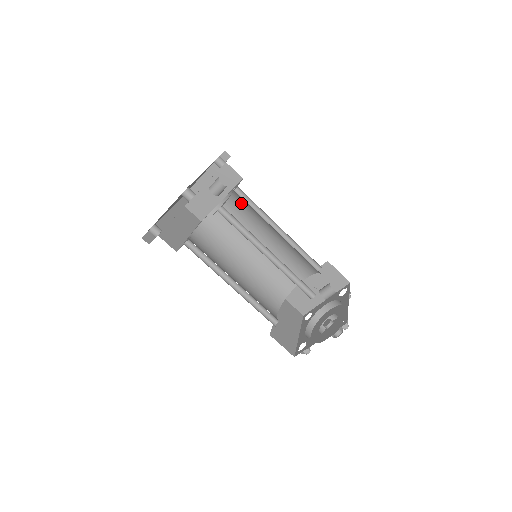
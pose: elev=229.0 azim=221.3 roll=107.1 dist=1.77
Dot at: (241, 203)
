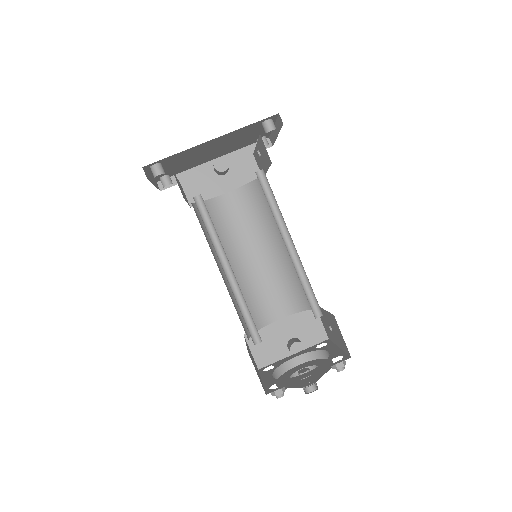
Dot at: (267, 189)
